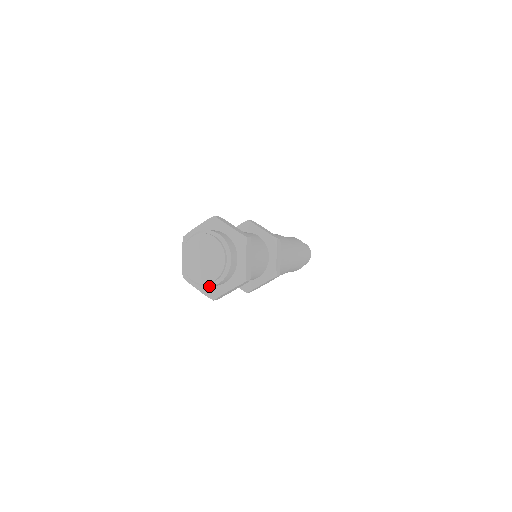
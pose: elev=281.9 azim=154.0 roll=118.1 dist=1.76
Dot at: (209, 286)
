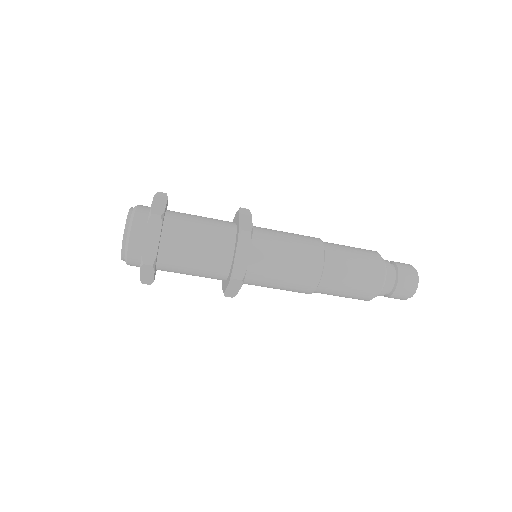
Dot at: (127, 264)
